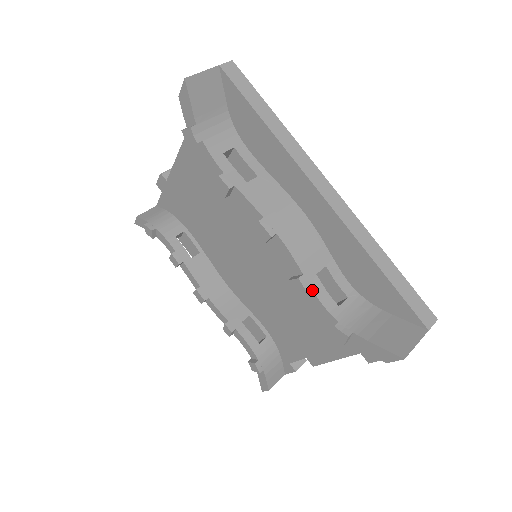
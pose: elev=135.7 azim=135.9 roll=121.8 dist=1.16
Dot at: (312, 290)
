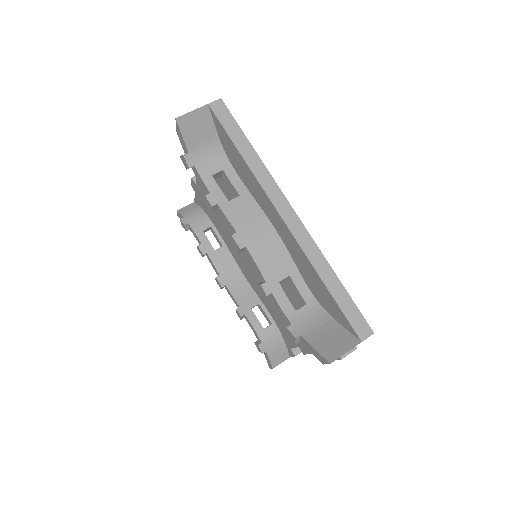
Dot at: (273, 295)
